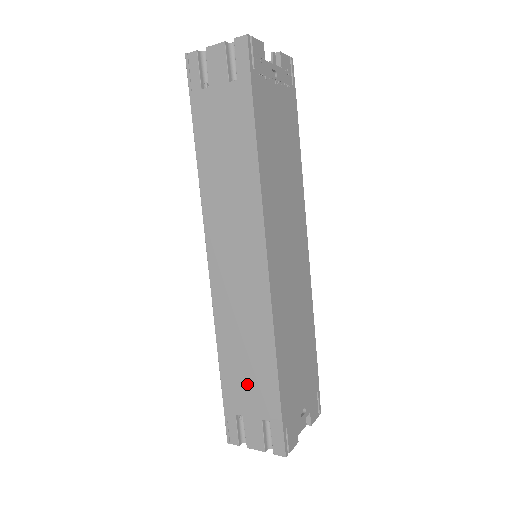
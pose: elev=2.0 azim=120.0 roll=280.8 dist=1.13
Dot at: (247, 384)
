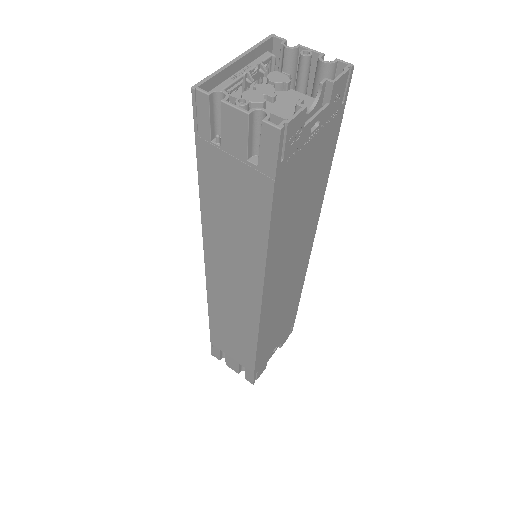
Dot at: (231, 345)
